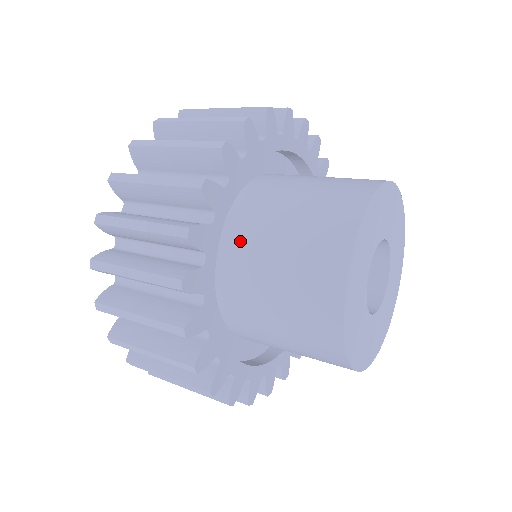
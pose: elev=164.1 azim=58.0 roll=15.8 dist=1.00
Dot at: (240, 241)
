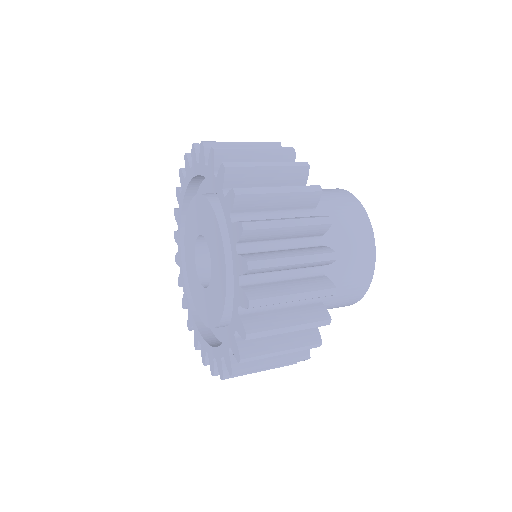
Dot at: occluded
